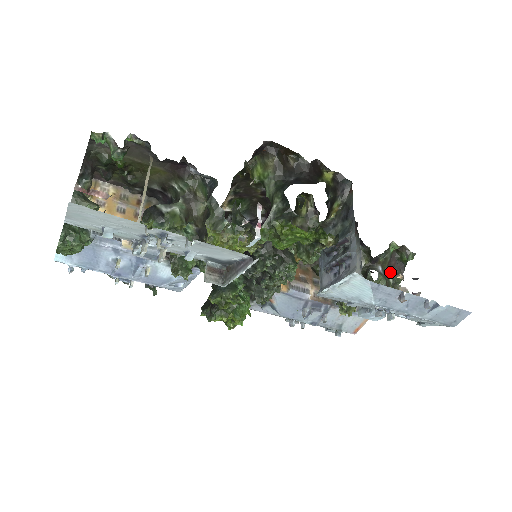
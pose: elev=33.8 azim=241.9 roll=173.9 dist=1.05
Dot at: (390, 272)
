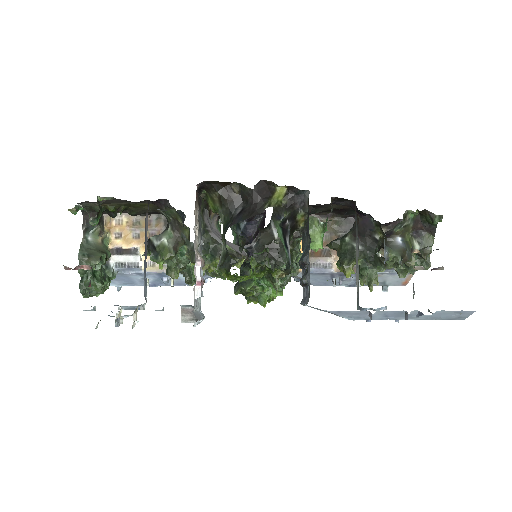
Dot at: (418, 236)
